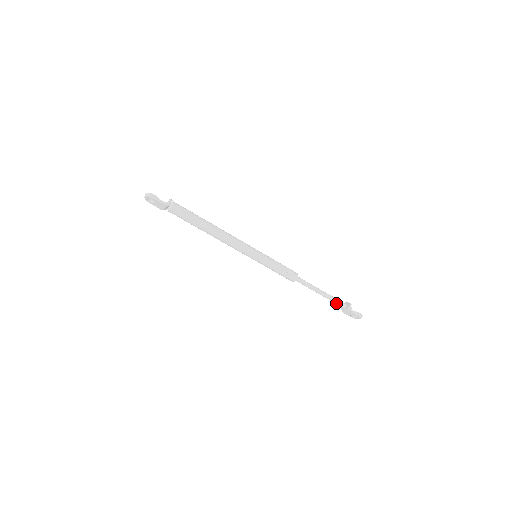
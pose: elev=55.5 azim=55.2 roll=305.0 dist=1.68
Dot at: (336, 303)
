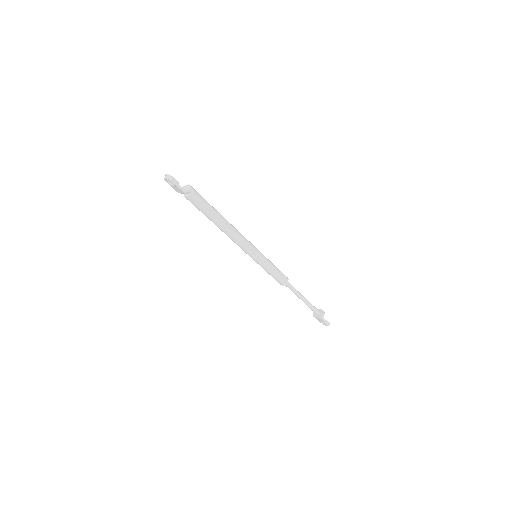
Dot at: (312, 309)
